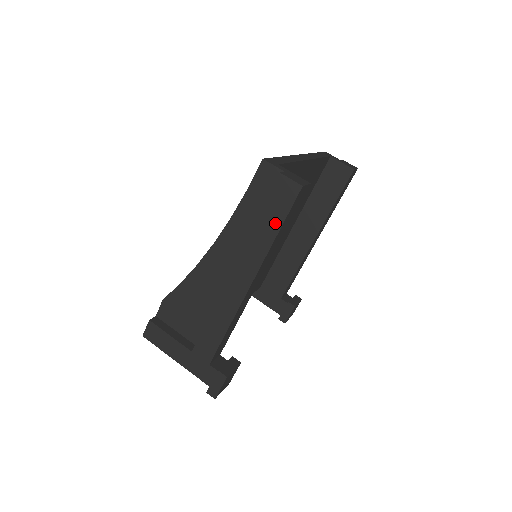
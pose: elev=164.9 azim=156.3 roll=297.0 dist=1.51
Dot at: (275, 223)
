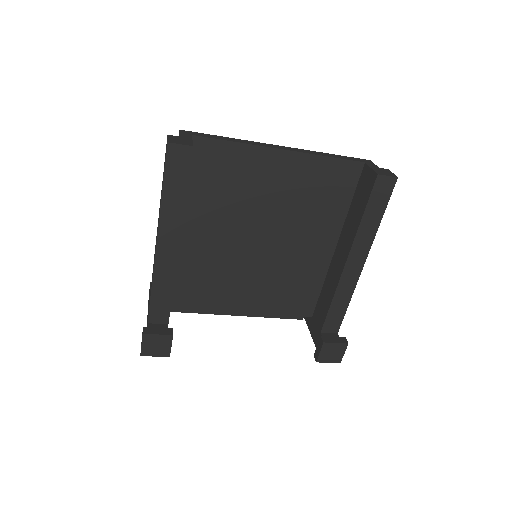
Dot at: (163, 182)
